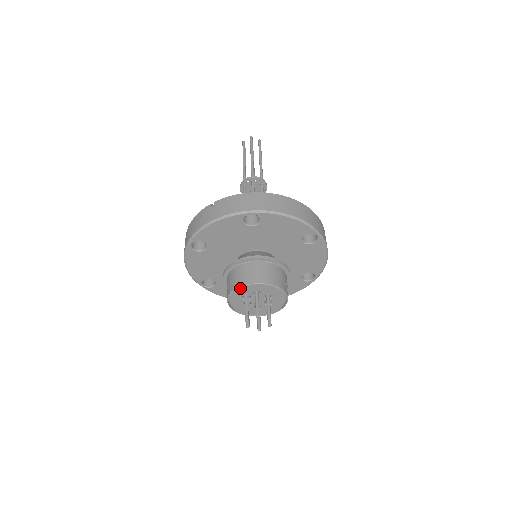
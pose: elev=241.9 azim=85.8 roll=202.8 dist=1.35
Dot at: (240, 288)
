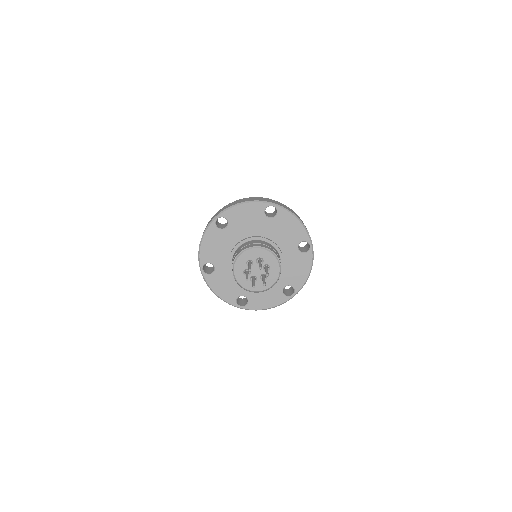
Dot at: (235, 265)
